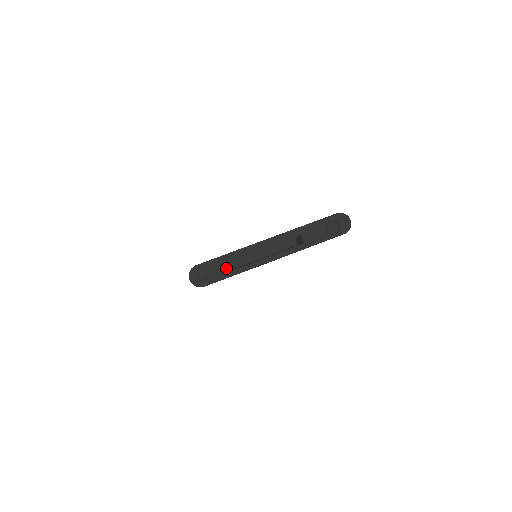
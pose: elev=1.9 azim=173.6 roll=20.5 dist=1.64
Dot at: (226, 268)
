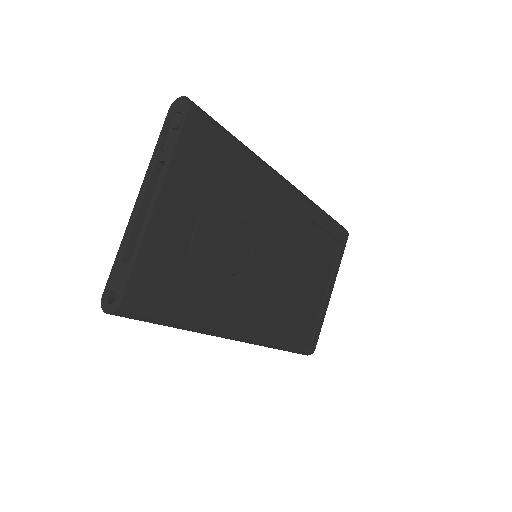
Dot at: (125, 265)
